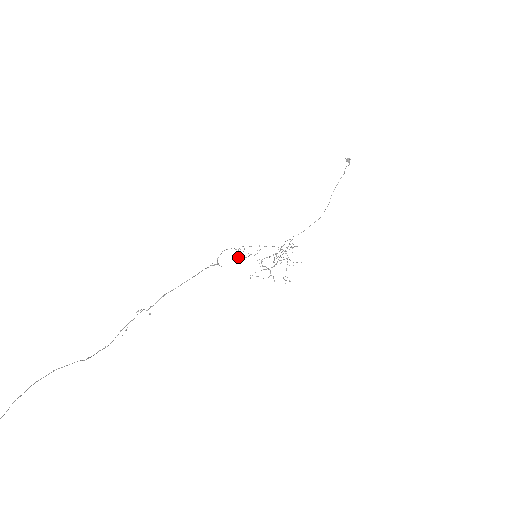
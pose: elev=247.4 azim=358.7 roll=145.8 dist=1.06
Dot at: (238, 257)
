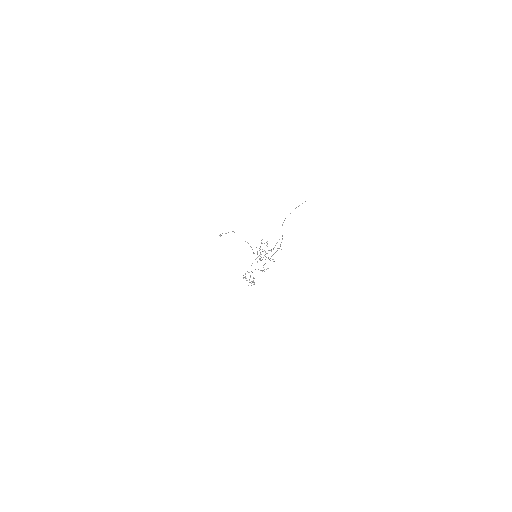
Dot at: occluded
